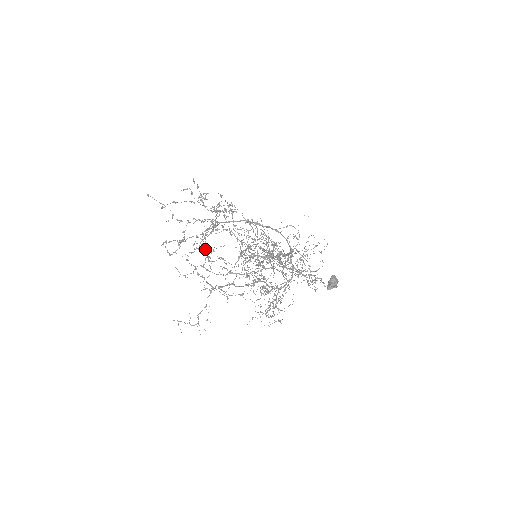
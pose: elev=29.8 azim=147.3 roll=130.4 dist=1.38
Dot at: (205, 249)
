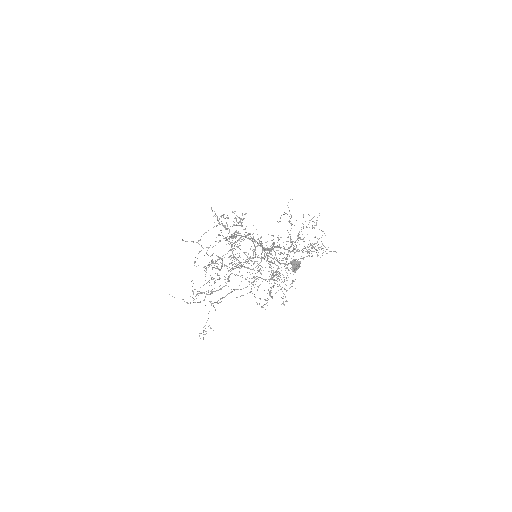
Dot at: (234, 259)
